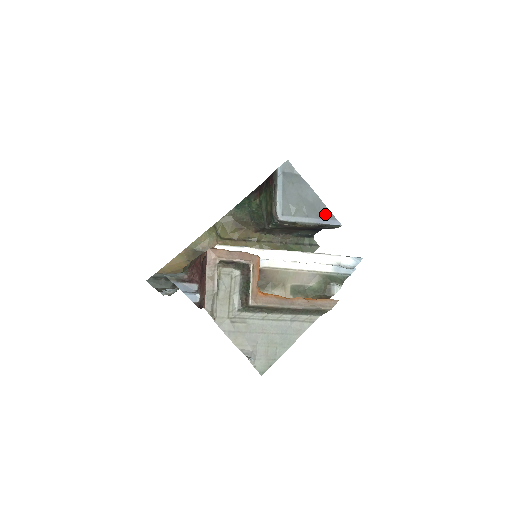
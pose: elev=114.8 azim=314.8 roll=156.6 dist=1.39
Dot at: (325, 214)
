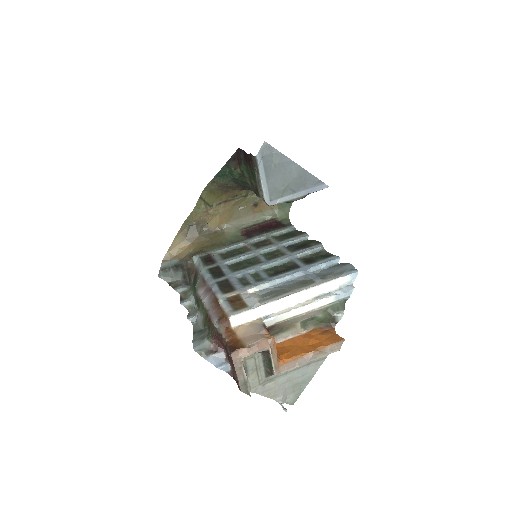
Dot at: (312, 182)
